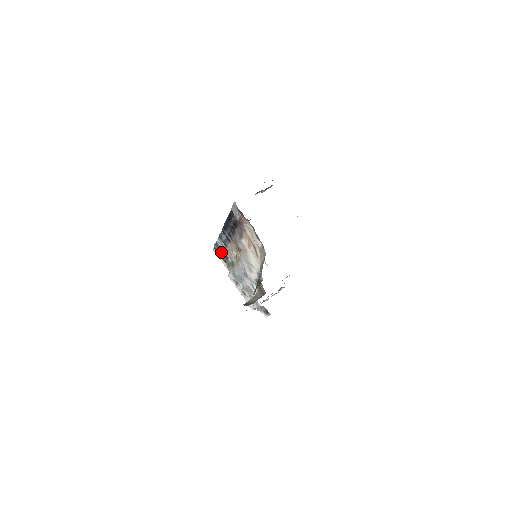
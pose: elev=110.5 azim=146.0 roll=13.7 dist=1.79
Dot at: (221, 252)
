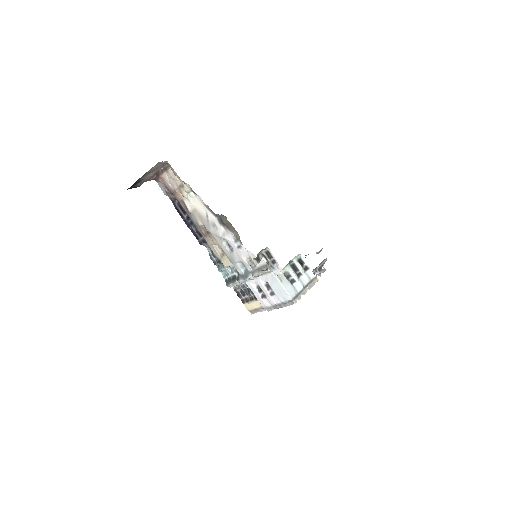
Dot at: (231, 281)
